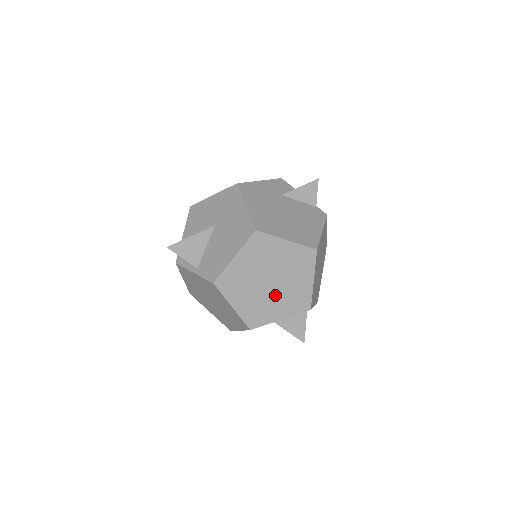
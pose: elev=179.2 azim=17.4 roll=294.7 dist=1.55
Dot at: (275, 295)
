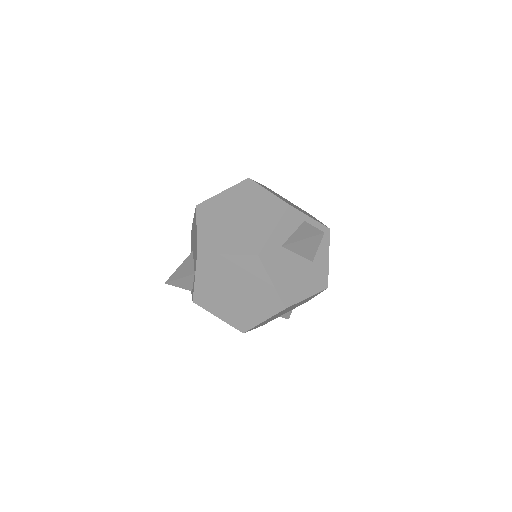
Dot at: (250, 221)
